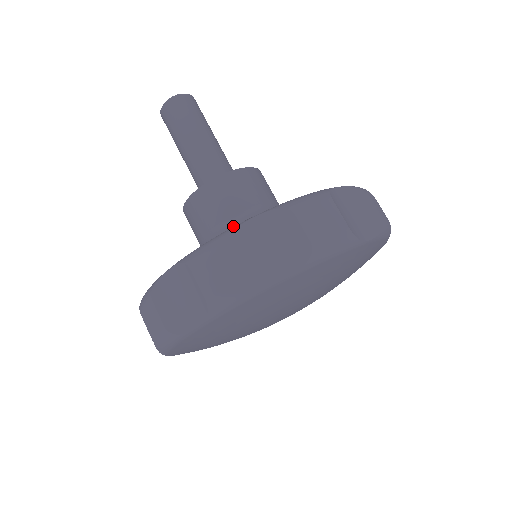
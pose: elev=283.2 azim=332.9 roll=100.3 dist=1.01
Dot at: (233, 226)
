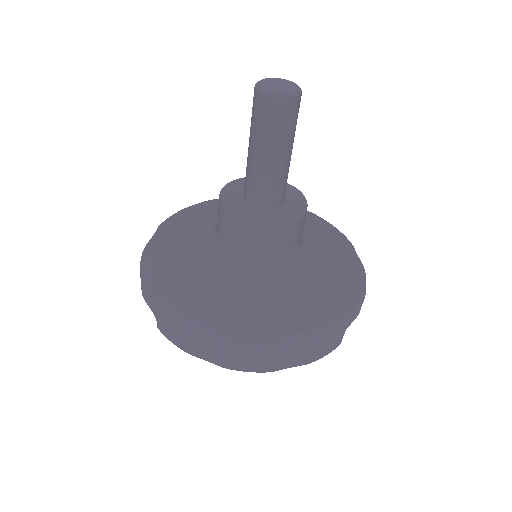
Dot at: (231, 261)
